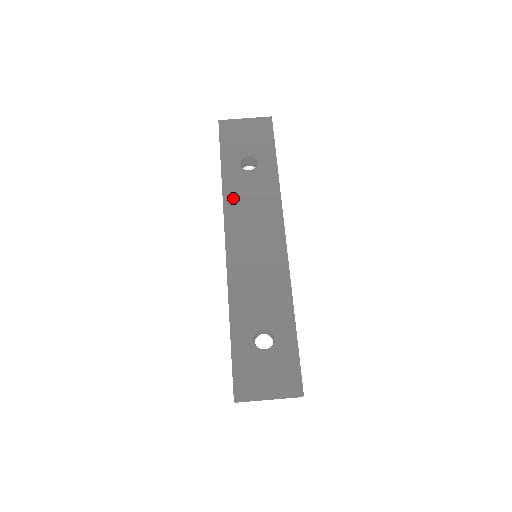
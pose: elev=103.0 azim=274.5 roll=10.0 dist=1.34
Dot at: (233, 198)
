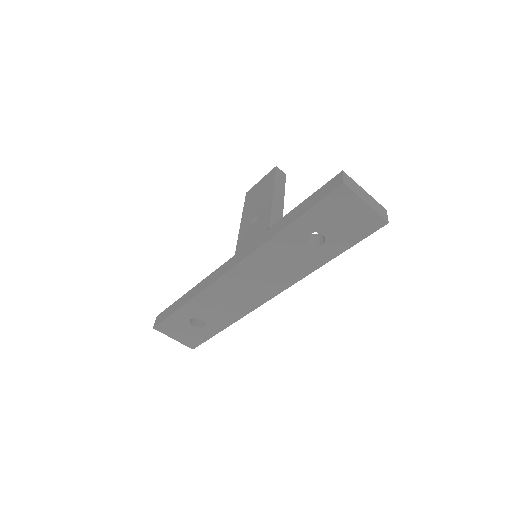
Dot at: (270, 251)
